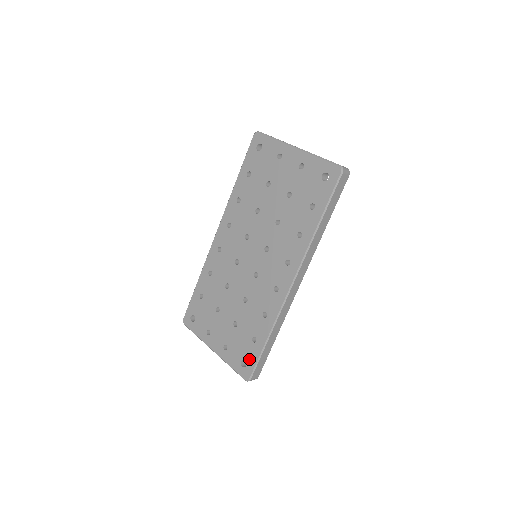
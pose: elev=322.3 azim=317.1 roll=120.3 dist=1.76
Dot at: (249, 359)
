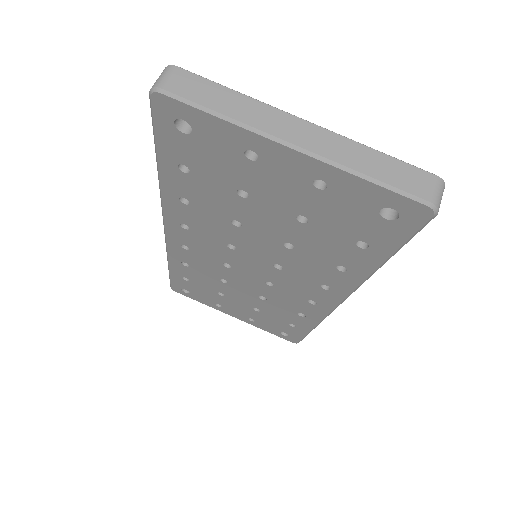
Dot at: (291, 334)
